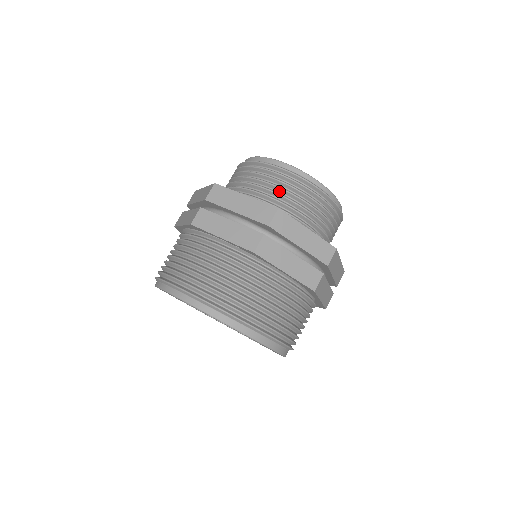
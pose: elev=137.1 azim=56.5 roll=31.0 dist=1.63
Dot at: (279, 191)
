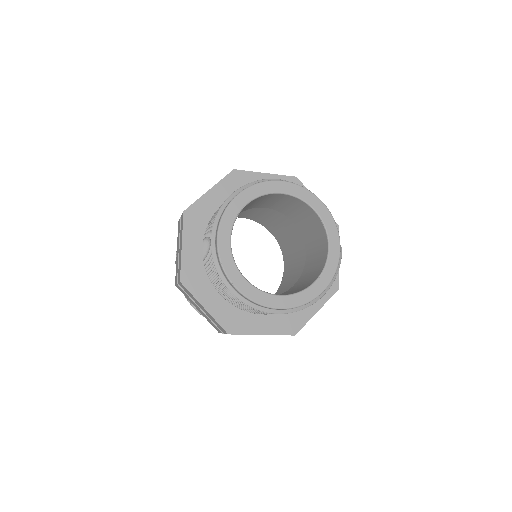
Dot at: occluded
